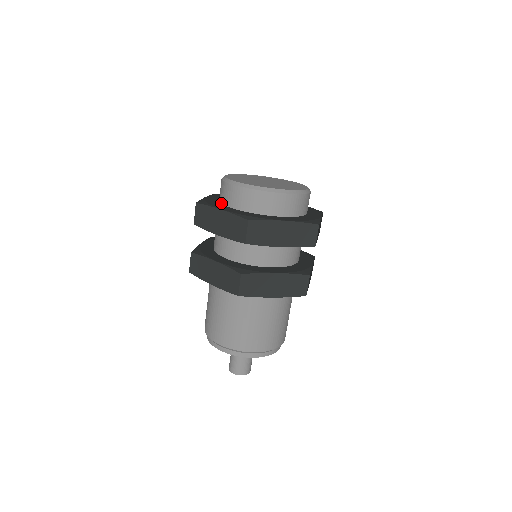
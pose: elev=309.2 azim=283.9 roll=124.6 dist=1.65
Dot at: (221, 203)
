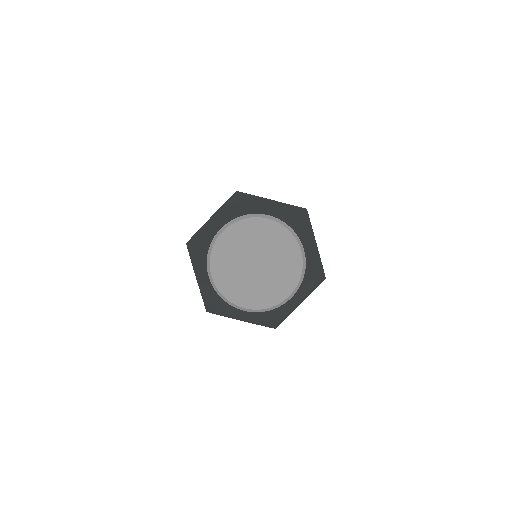
Dot at: occluded
